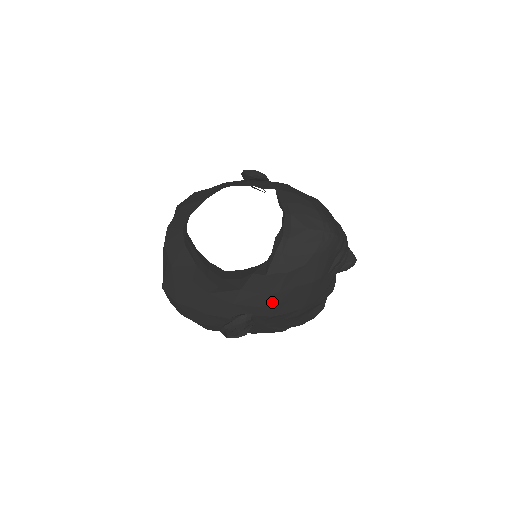
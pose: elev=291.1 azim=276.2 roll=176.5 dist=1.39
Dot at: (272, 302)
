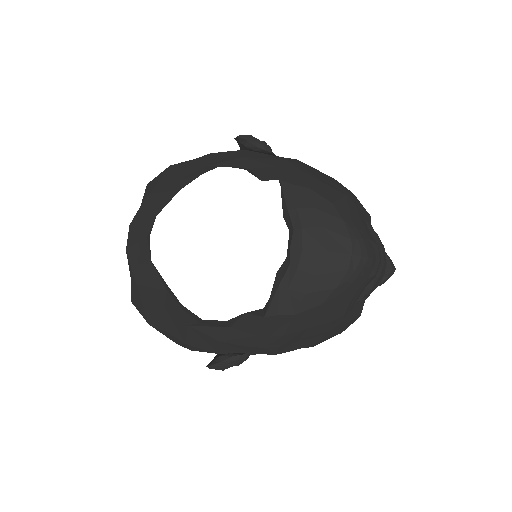
Dot at: (274, 344)
